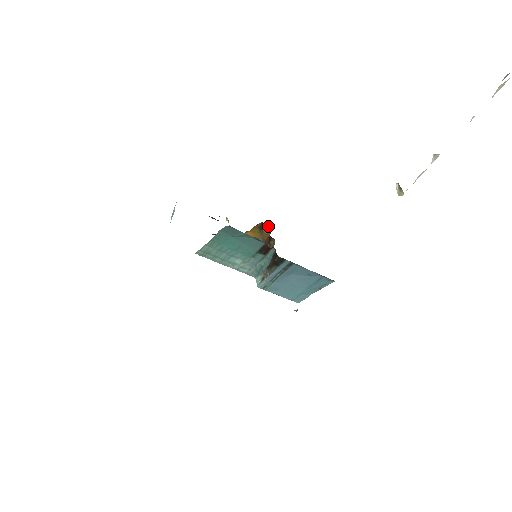
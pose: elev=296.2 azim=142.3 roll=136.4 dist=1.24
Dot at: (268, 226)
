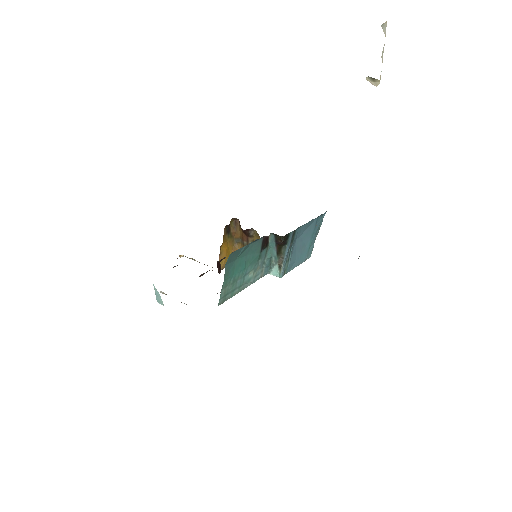
Dot at: (231, 225)
